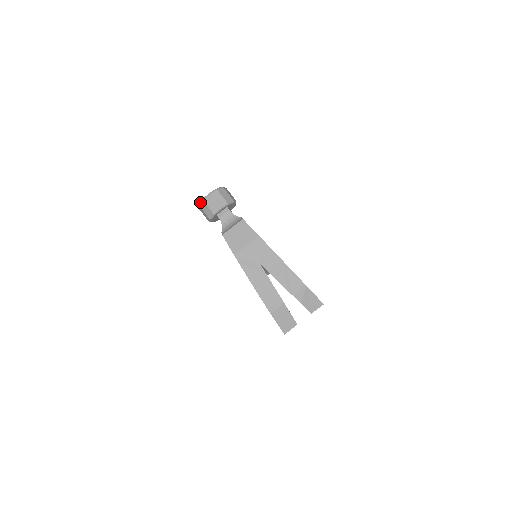
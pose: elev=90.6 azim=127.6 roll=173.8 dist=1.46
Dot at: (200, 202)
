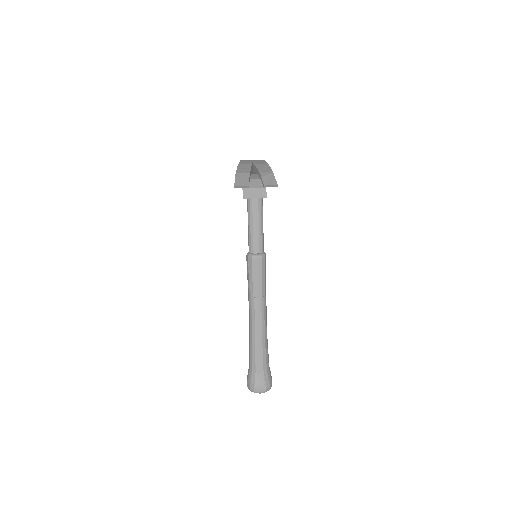
Dot at: occluded
